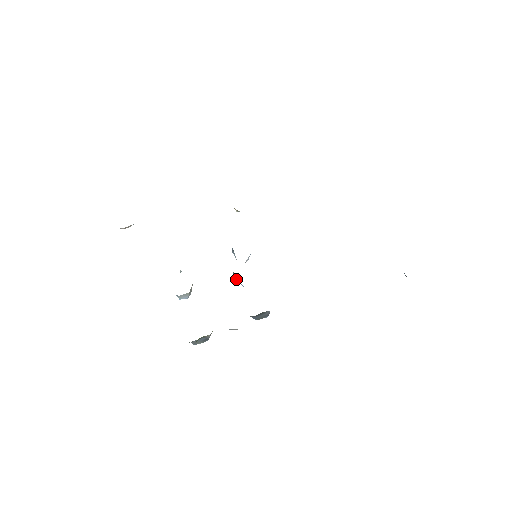
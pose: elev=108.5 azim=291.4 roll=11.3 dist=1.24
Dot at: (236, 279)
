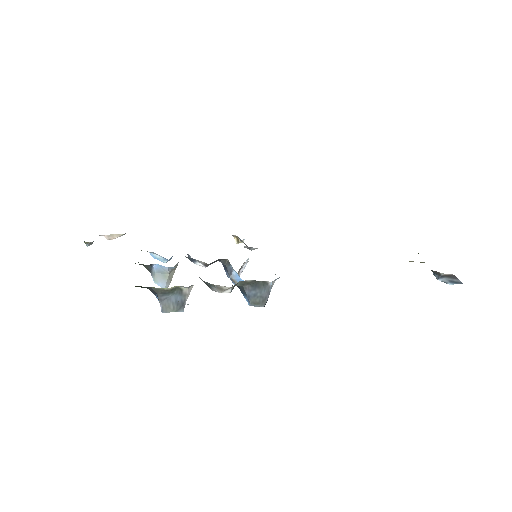
Dot at: (229, 274)
